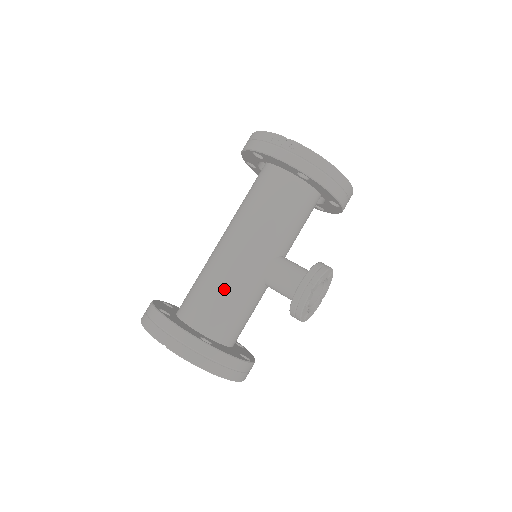
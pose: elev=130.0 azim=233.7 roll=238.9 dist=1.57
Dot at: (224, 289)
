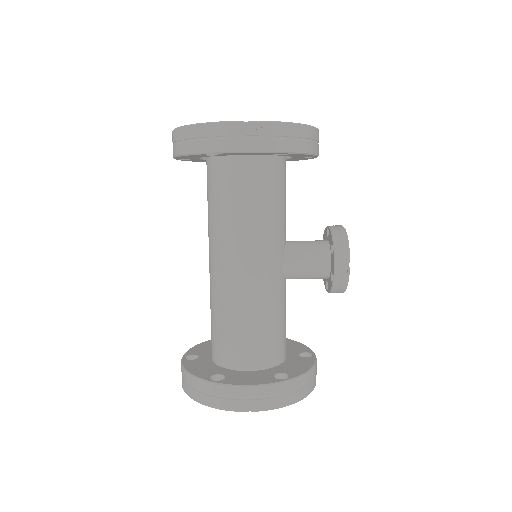
Dot at: (260, 315)
